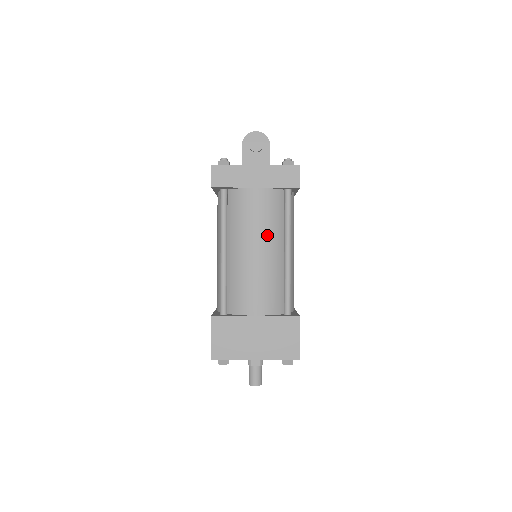
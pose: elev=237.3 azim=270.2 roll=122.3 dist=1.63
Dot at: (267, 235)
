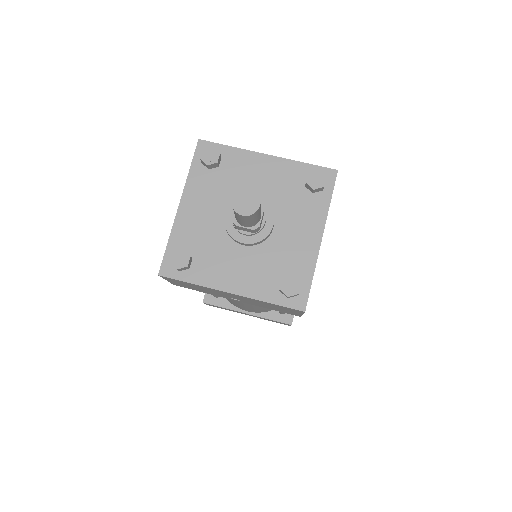
Dot at: occluded
